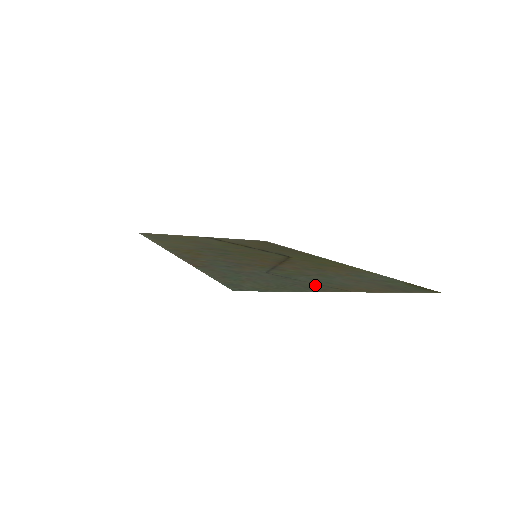
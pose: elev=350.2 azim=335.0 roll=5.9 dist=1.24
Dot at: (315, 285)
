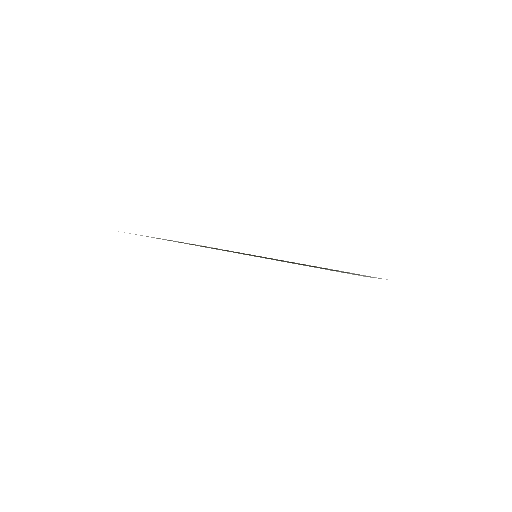
Dot at: occluded
